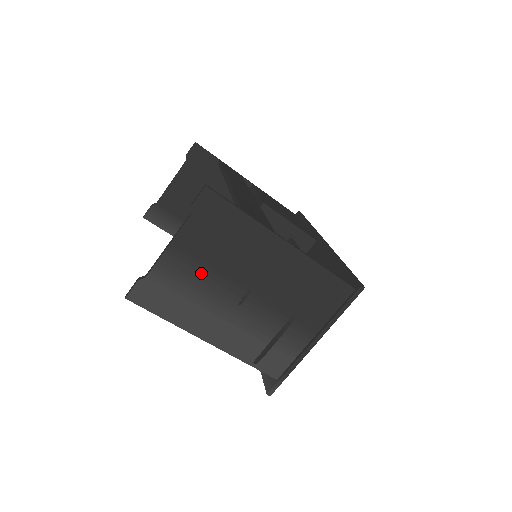
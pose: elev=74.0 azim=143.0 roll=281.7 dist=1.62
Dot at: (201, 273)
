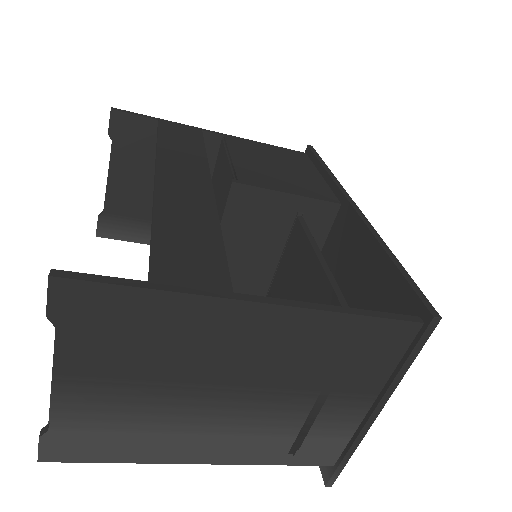
Dot at: (134, 395)
